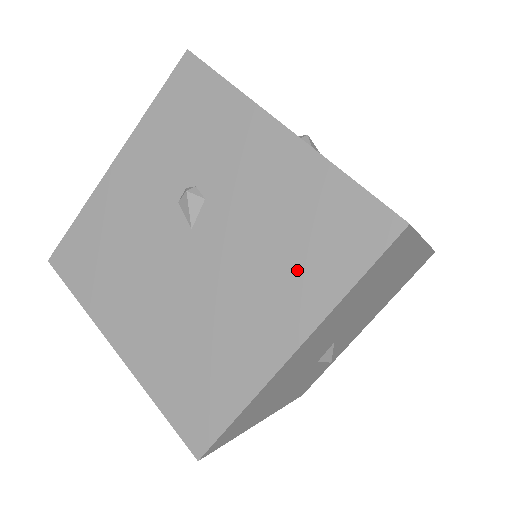
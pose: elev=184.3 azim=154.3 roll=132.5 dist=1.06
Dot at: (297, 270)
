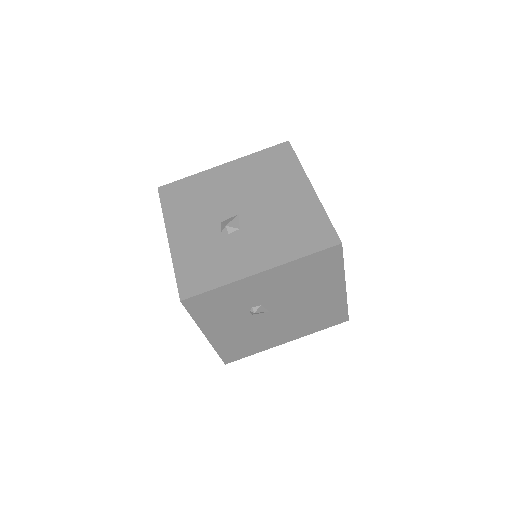
Dot at: (321, 280)
